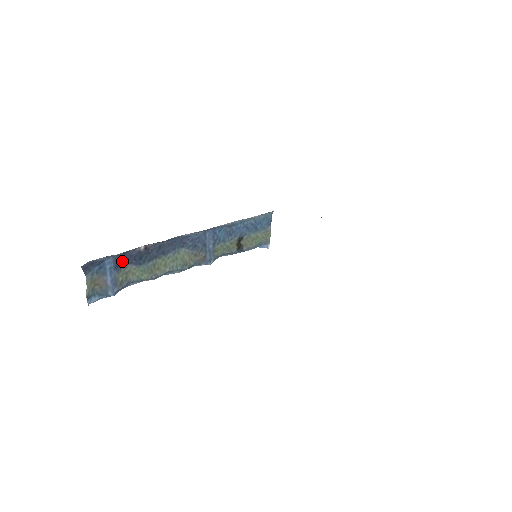
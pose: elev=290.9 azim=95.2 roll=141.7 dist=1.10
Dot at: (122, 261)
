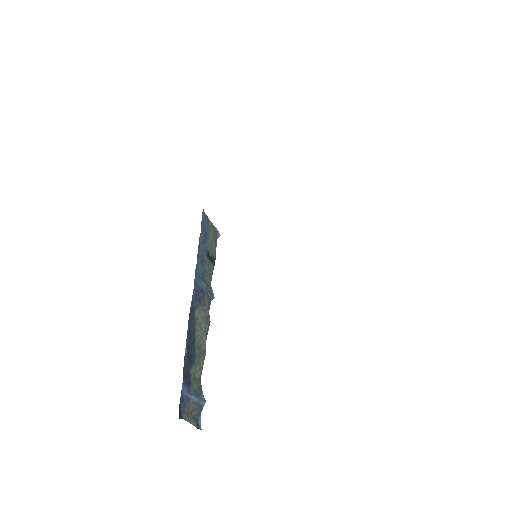
Dot at: (186, 376)
